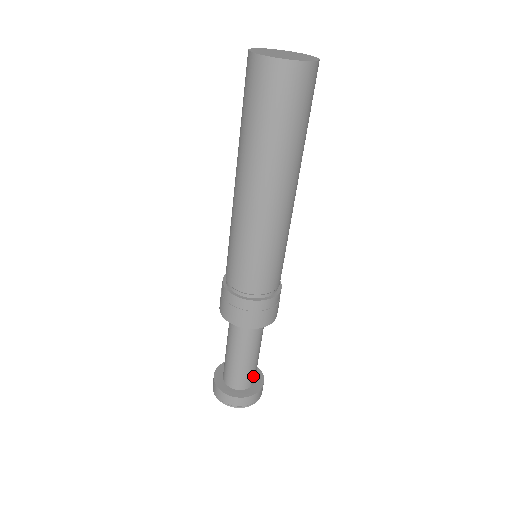
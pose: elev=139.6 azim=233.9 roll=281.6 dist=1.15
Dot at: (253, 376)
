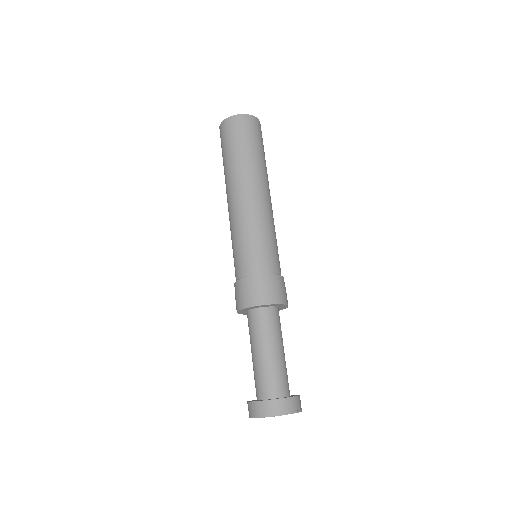
Dot at: occluded
